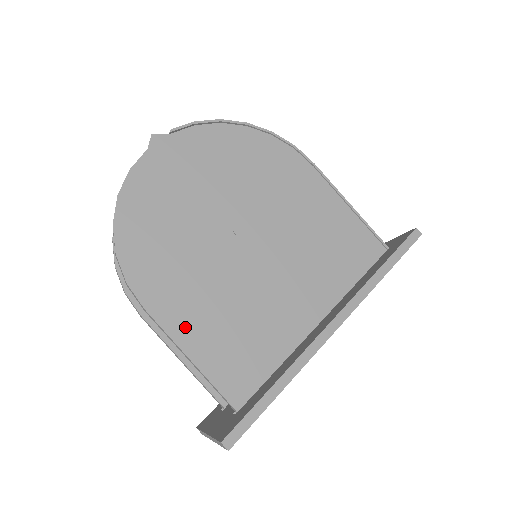
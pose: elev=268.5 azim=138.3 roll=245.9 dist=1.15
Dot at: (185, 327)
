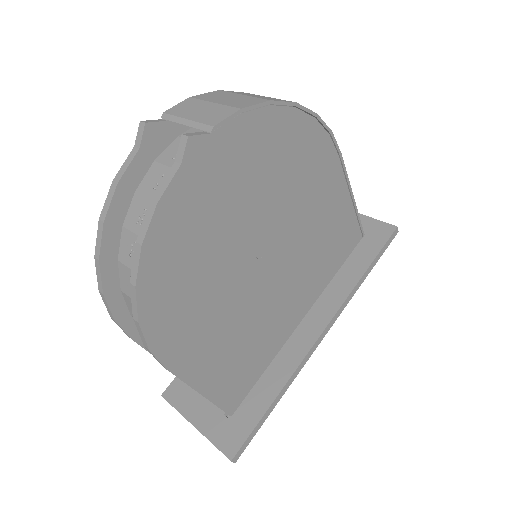
Dot at: (201, 369)
